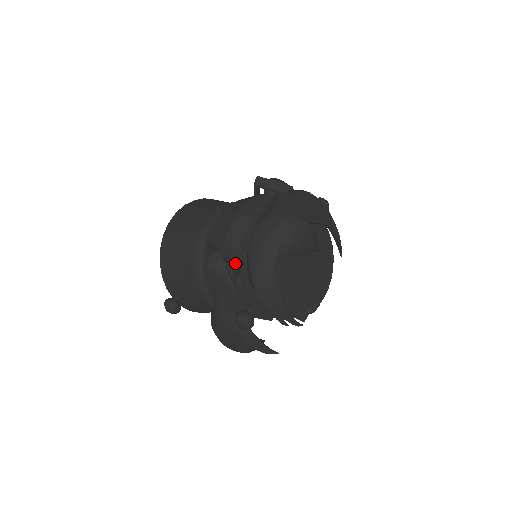
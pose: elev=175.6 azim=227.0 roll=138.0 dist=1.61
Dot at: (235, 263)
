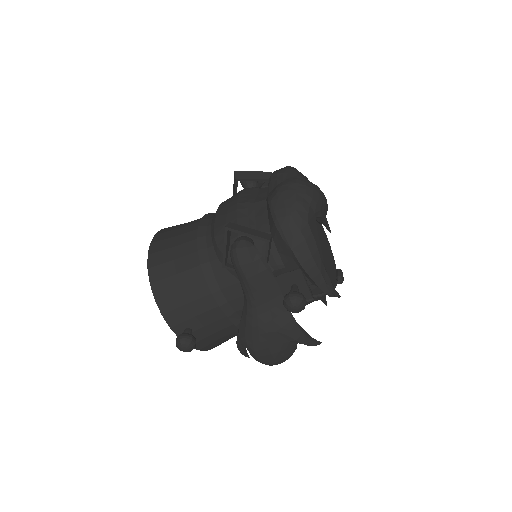
Dot at: (267, 242)
